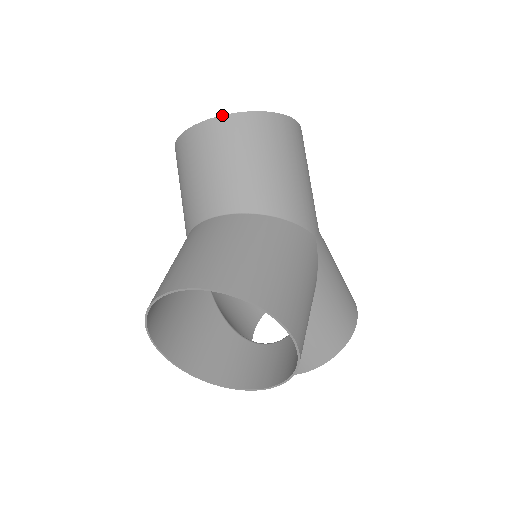
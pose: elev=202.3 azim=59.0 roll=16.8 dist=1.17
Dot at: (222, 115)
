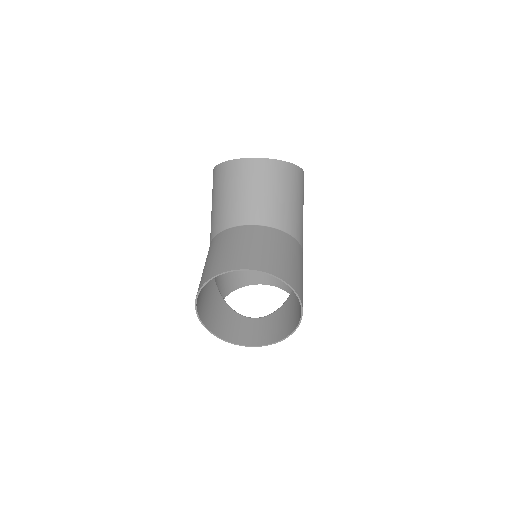
Dot at: (272, 159)
